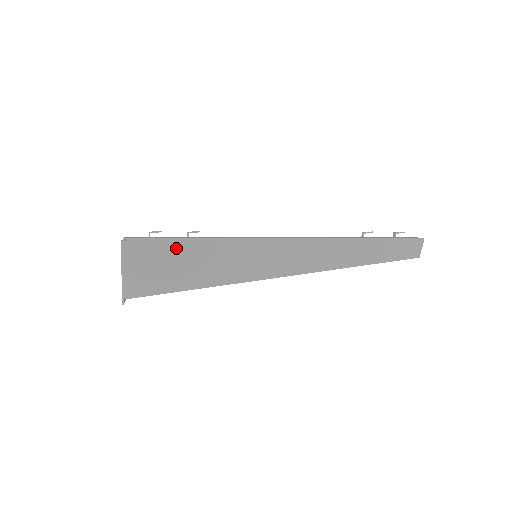
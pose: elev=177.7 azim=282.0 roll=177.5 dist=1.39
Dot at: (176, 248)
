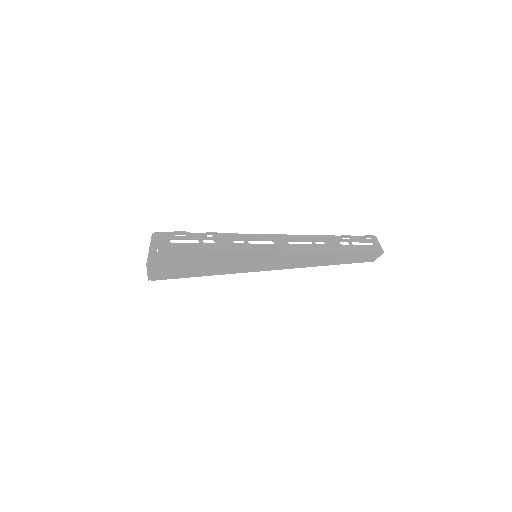
Dot at: (197, 256)
